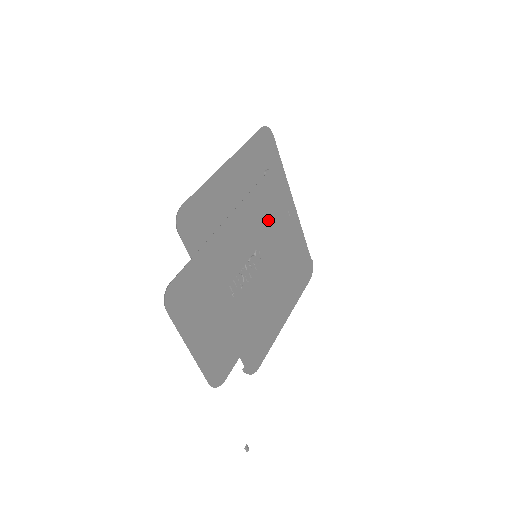
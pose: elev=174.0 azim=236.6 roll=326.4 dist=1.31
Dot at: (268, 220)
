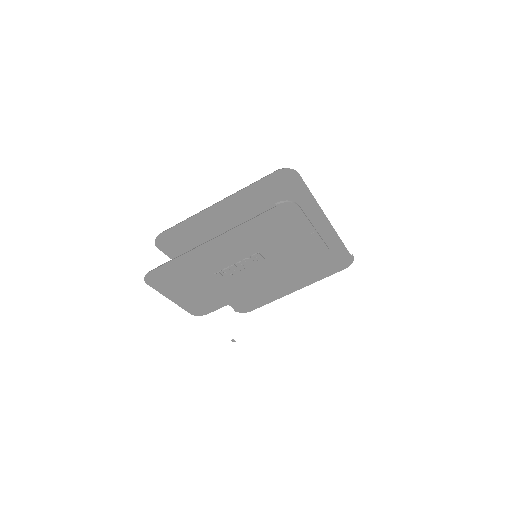
Dot at: (275, 236)
